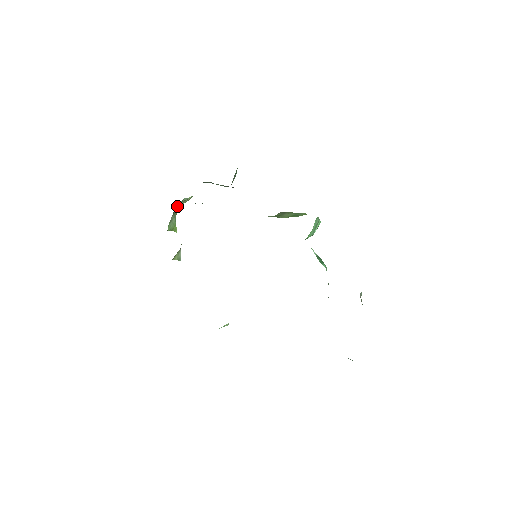
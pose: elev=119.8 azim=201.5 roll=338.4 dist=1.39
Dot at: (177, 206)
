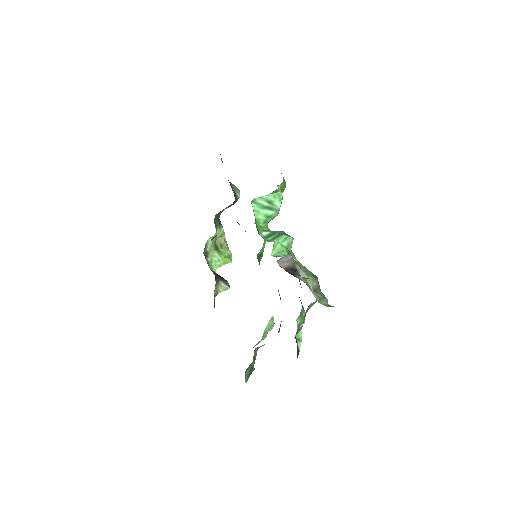
Dot at: (220, 243)
